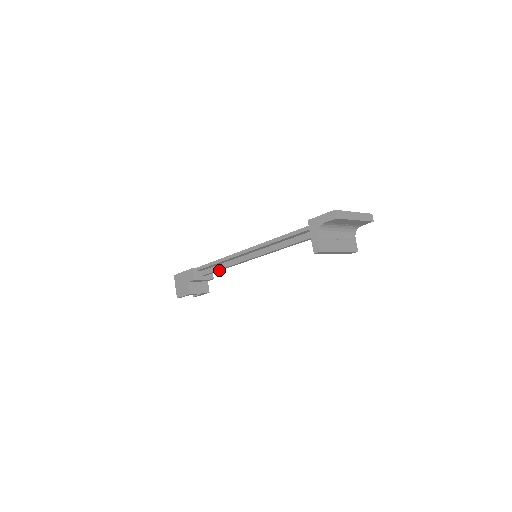
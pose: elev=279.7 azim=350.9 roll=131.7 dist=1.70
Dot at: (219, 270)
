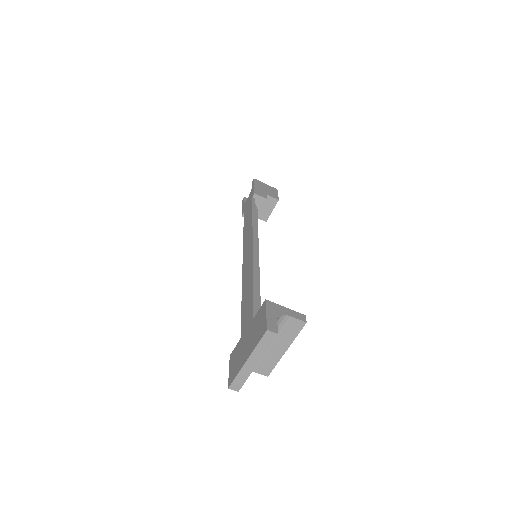
Dot at: (256, 221)
